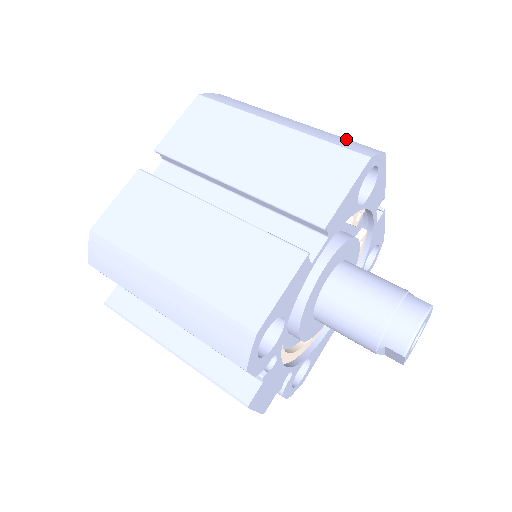
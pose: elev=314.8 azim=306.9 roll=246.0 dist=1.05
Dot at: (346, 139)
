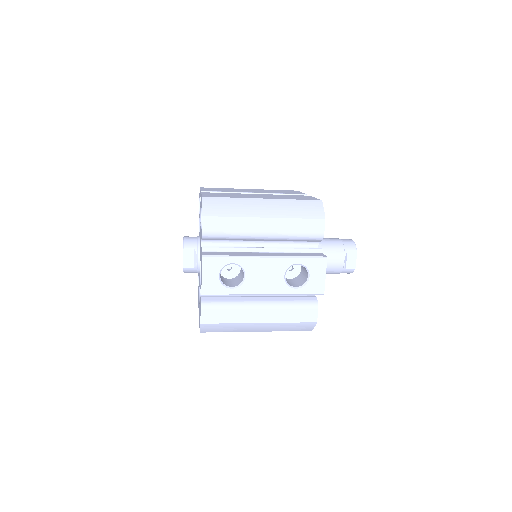
Dot at: occluded
